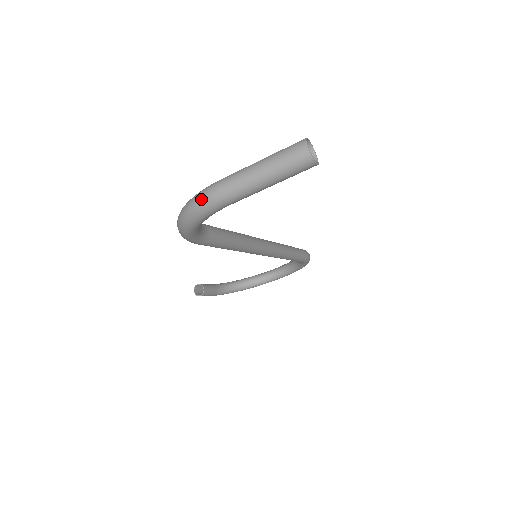
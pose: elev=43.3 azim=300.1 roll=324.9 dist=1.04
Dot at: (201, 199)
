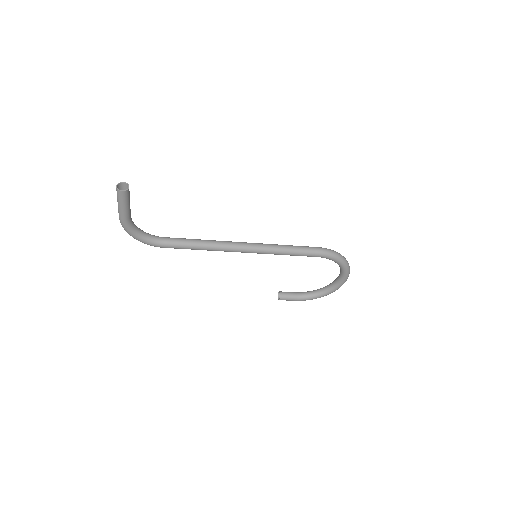
Dot at: occluded
